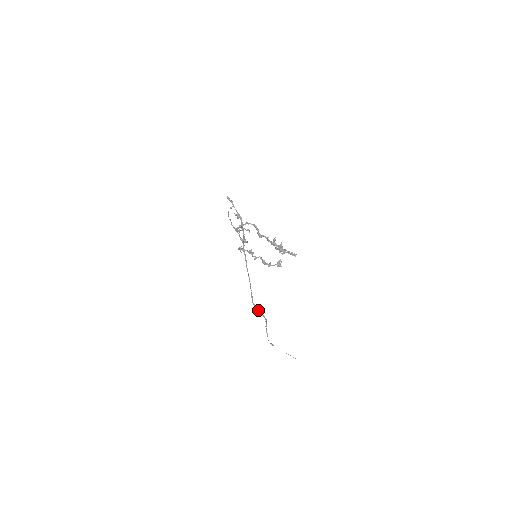
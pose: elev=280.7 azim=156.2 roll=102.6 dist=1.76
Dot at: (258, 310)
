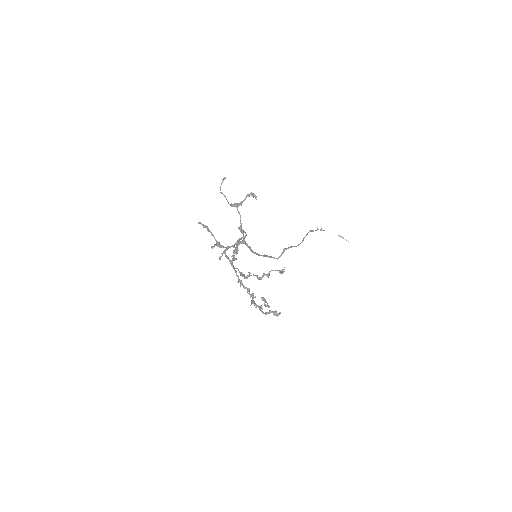
Dot at: occluded
